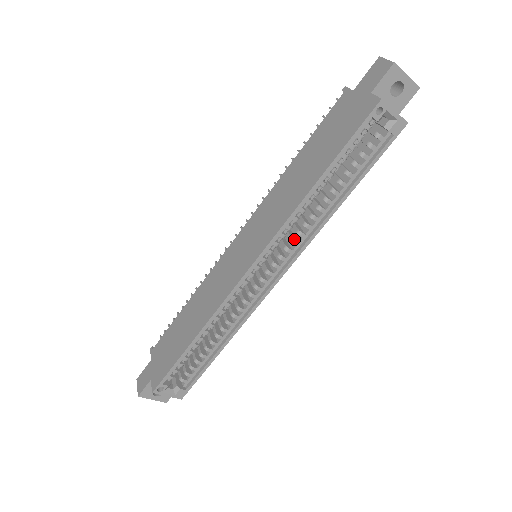
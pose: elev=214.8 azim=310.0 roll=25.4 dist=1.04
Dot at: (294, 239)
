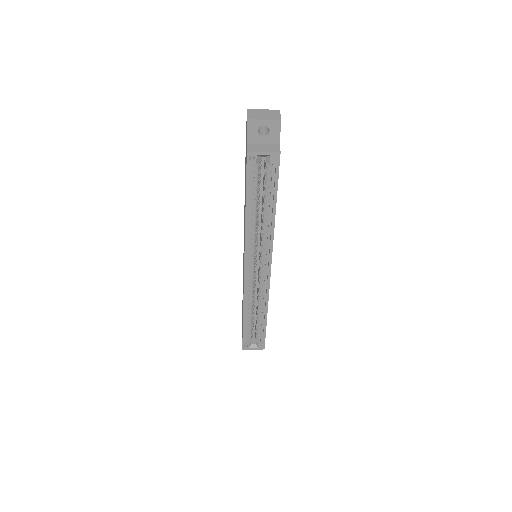
Dot at: (263, 245)
